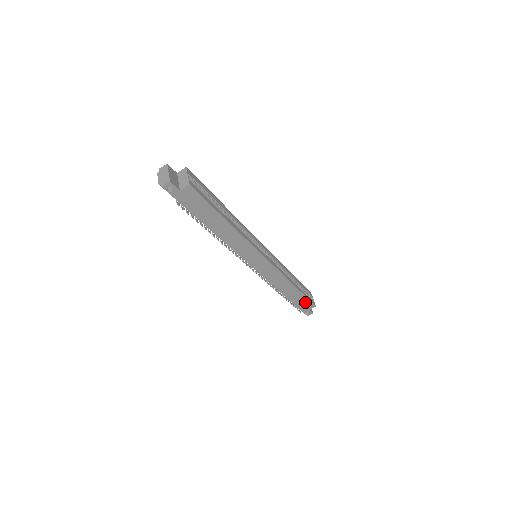
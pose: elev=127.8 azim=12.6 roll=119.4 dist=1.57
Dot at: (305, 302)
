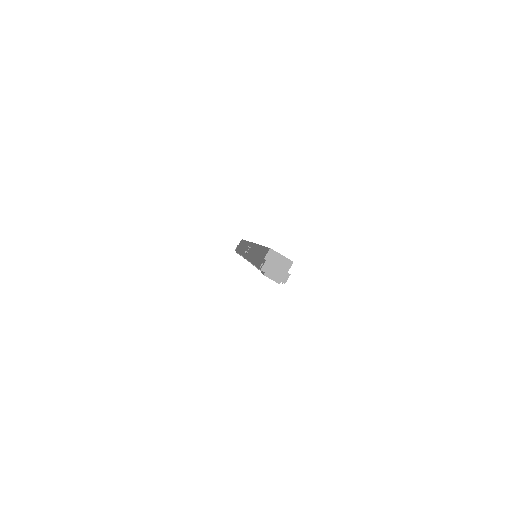
Dot at: occluded
